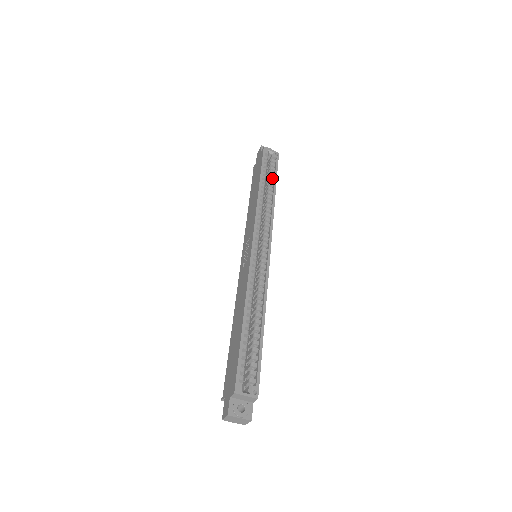
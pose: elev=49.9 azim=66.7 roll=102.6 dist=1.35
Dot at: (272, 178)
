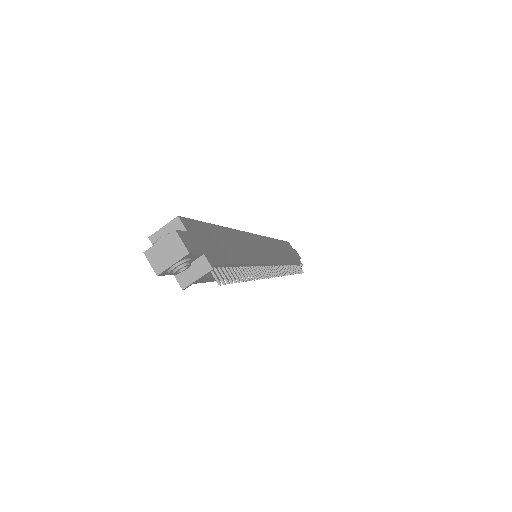
Dot at: occluded
